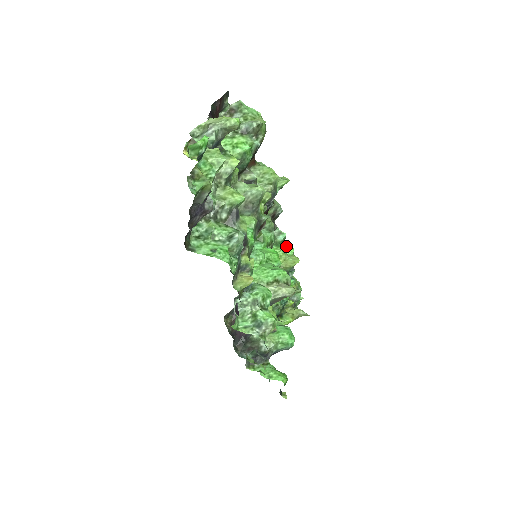
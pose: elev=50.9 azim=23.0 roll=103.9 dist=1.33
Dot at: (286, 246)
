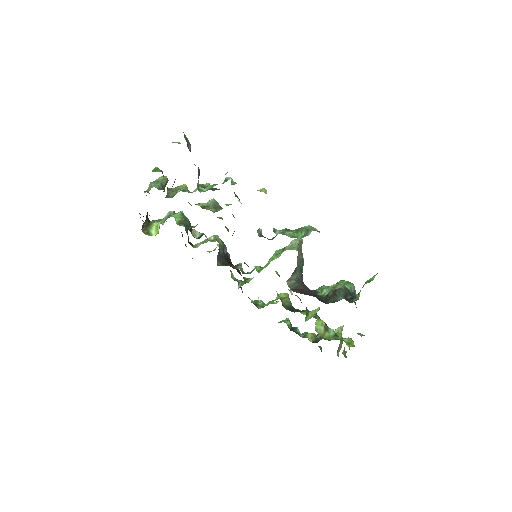
Dot at: occluded
